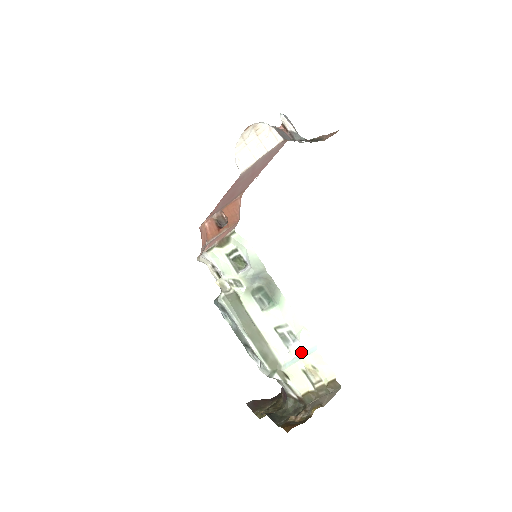
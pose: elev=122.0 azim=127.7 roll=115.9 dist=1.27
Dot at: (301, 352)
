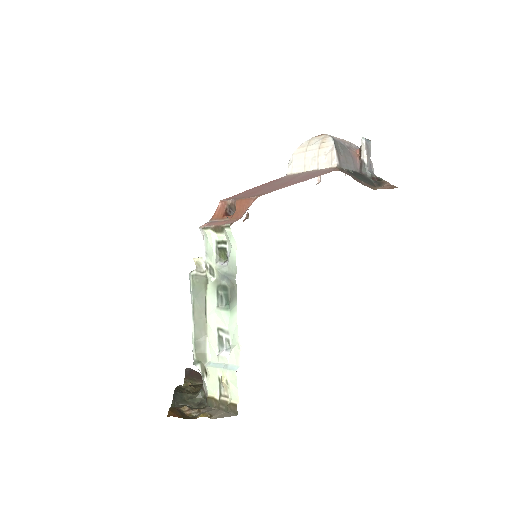
Dot at: (226, 363)
